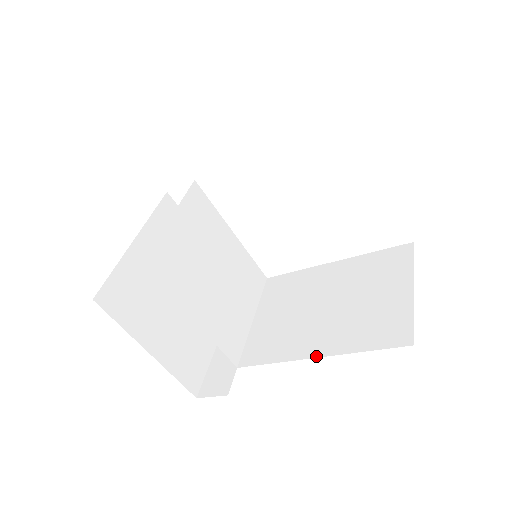
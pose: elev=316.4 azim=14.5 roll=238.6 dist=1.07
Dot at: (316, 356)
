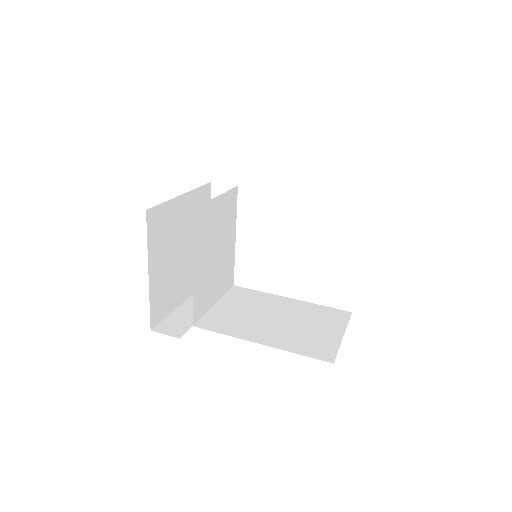
Dot at: (260, 343)
